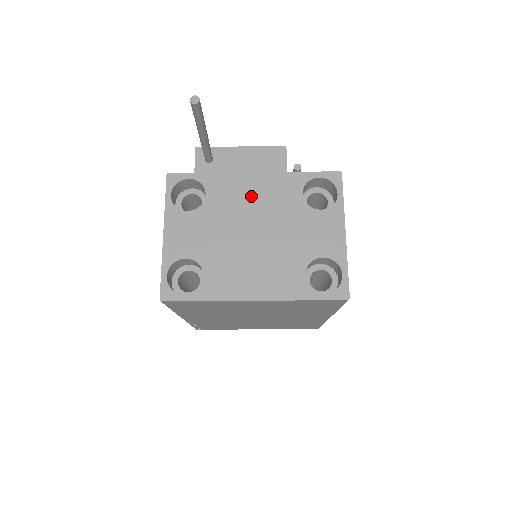
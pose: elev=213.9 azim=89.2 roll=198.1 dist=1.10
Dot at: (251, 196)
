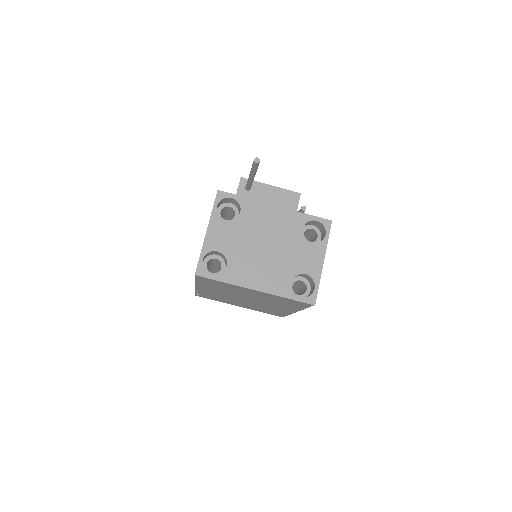
Dot at: (270, 221)
